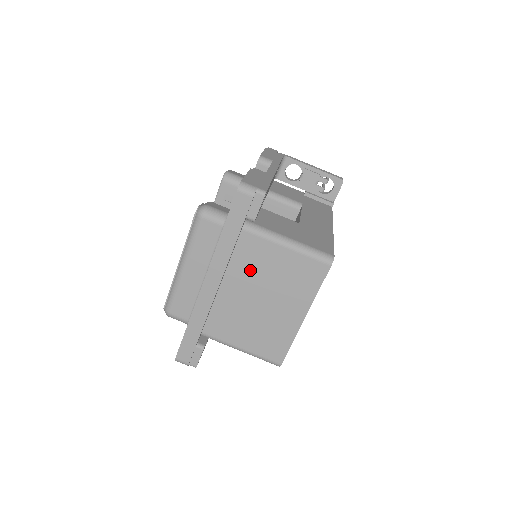
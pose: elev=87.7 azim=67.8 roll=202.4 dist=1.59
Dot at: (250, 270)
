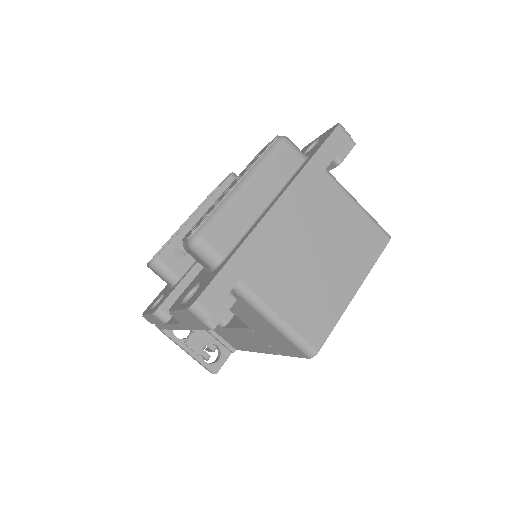
Dot at: (318, 216)
